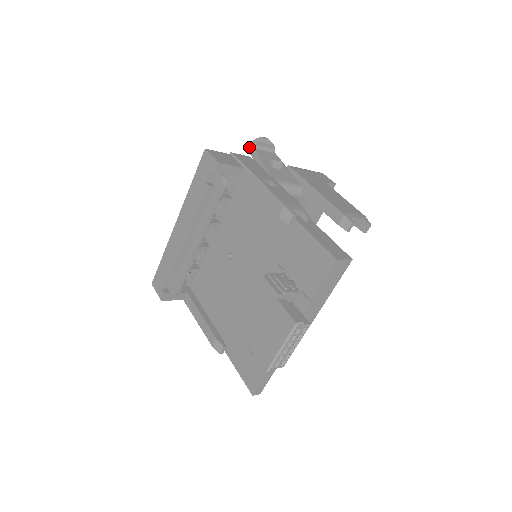
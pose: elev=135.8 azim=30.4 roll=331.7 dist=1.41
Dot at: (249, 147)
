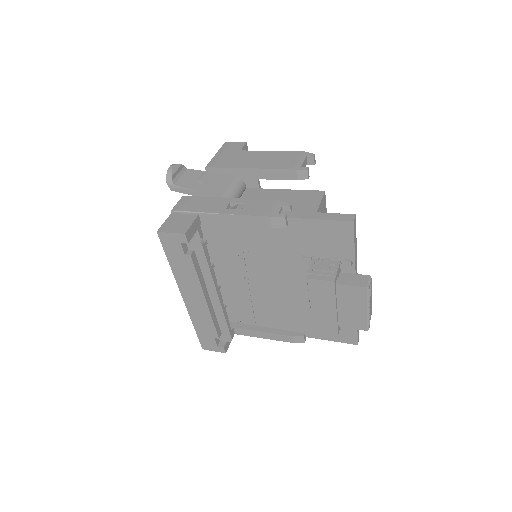
Dot at: occluded
